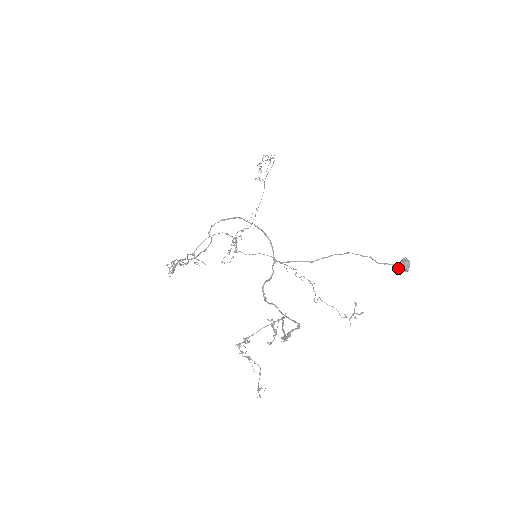
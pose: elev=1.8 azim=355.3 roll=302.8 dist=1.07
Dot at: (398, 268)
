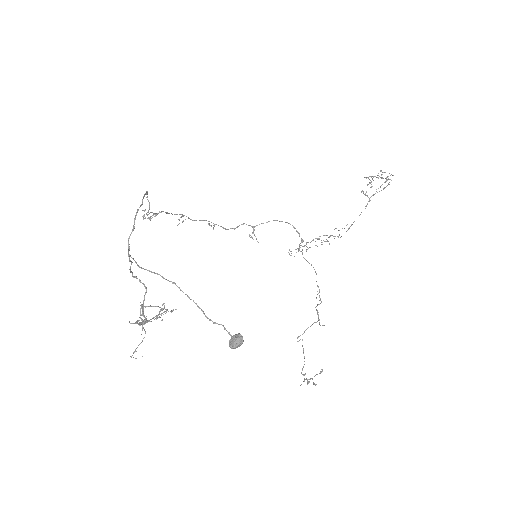
Dot at: (230, 339)
